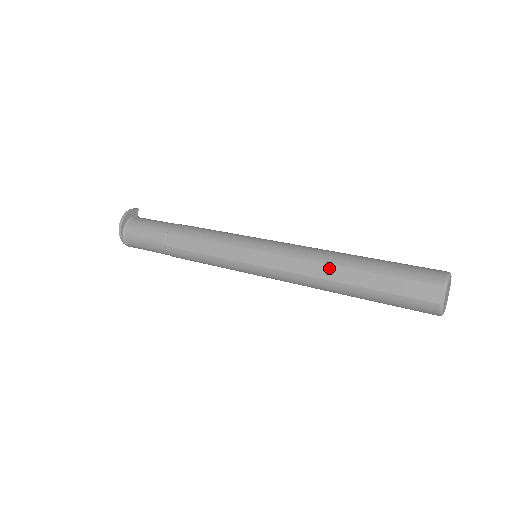
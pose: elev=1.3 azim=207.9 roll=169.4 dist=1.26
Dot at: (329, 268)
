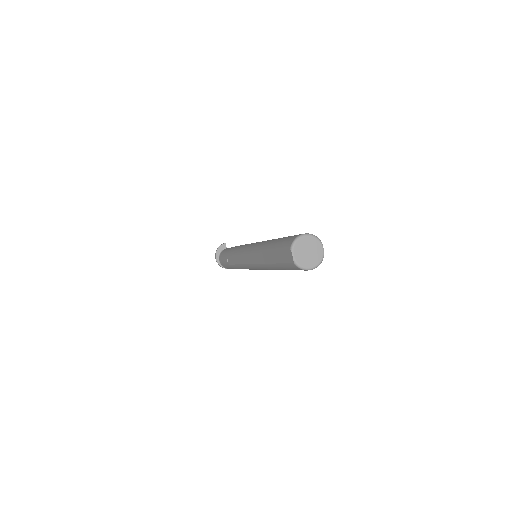
Dot at: (262, 255)
